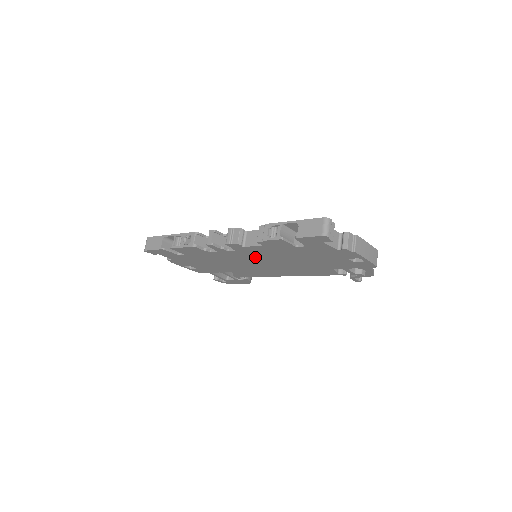
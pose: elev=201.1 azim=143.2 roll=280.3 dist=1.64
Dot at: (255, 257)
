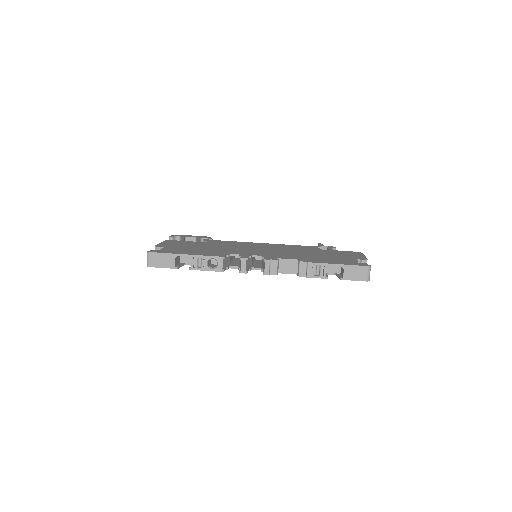
Dot at: occluded
